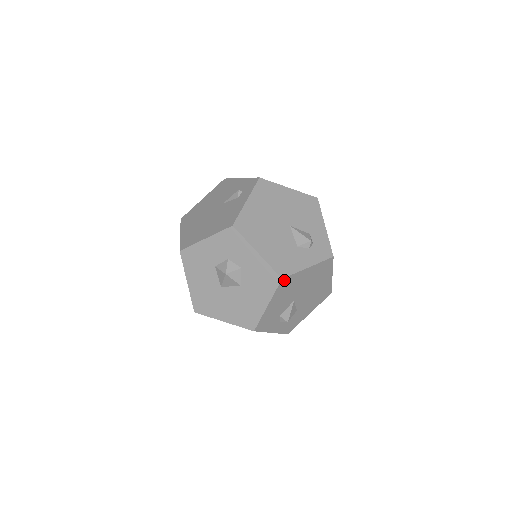
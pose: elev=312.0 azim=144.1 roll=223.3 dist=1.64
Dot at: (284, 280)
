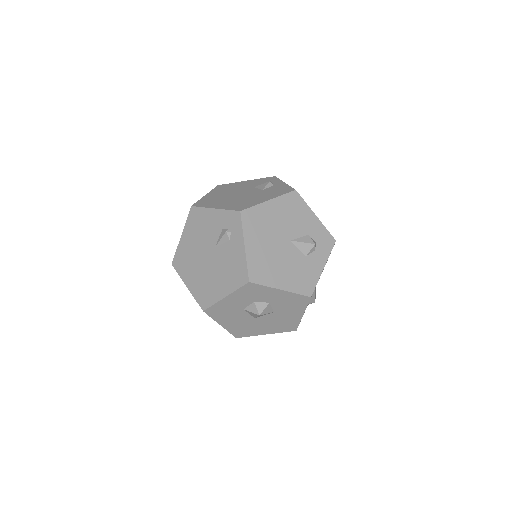
Dot at: (311, 295)
